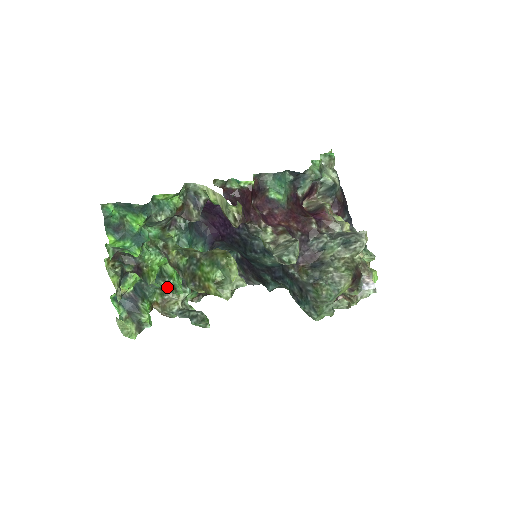
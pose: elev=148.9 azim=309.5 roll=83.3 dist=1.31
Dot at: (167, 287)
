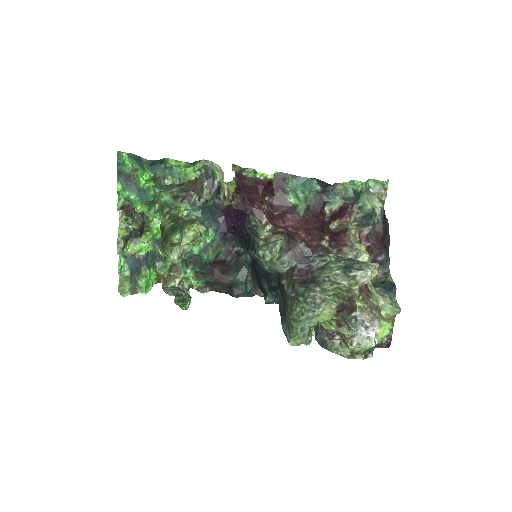
Dot at: (162, 255)
